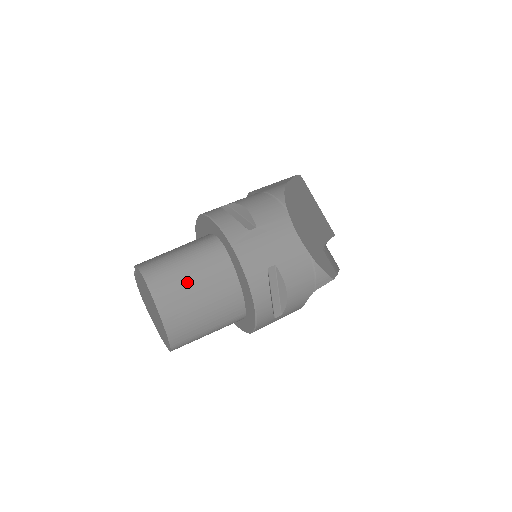
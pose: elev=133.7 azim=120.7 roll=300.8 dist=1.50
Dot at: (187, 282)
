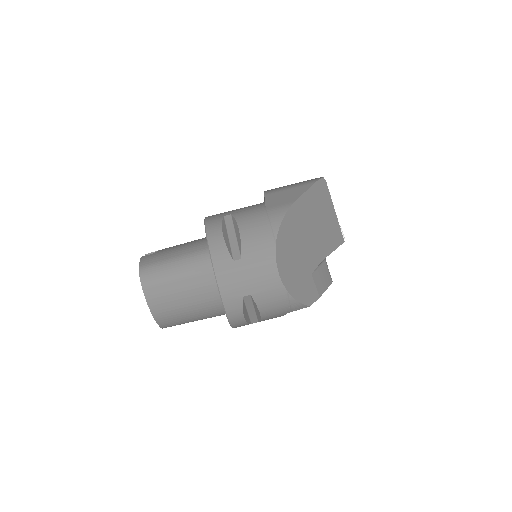
Dot at: (175, 290)
